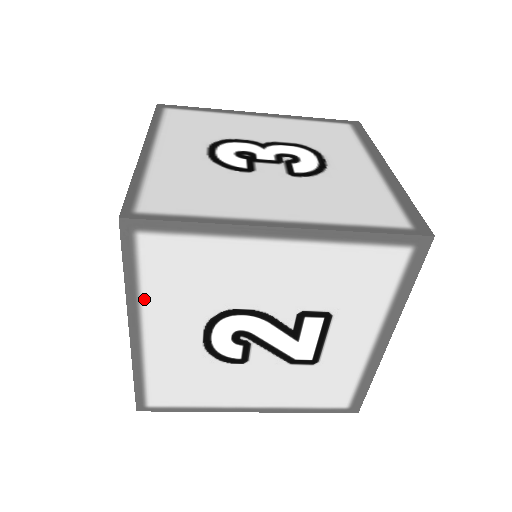
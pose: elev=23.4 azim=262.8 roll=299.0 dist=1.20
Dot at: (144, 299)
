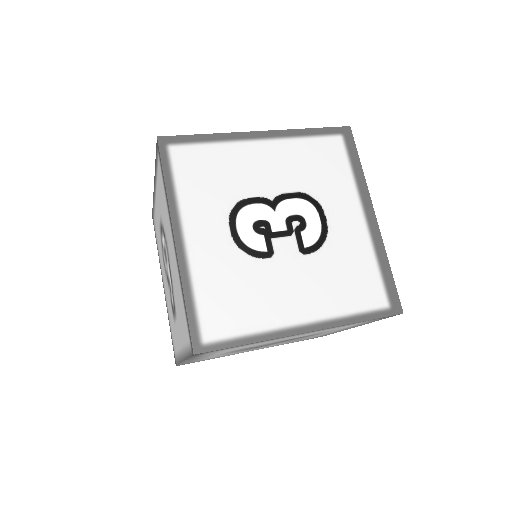
Dot at: occluded
